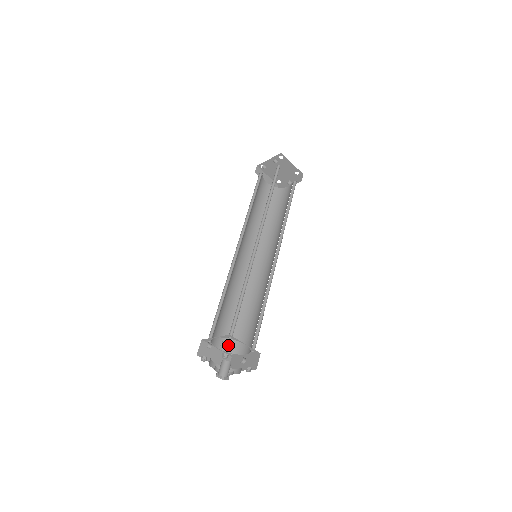
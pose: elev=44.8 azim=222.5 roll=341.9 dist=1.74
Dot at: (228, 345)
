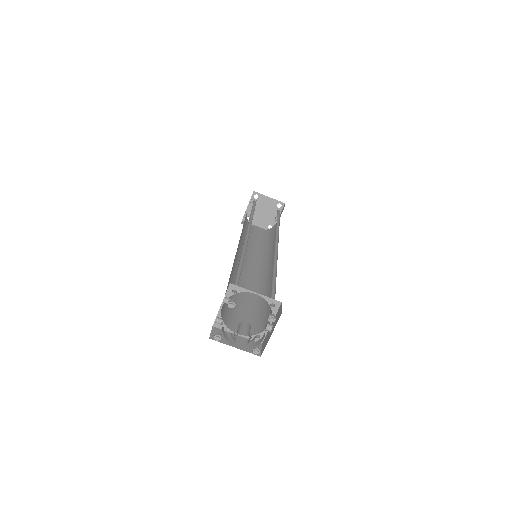
Dot at: (251, 330)
